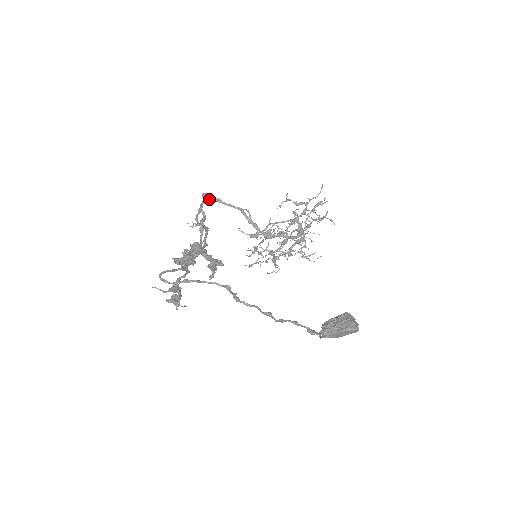
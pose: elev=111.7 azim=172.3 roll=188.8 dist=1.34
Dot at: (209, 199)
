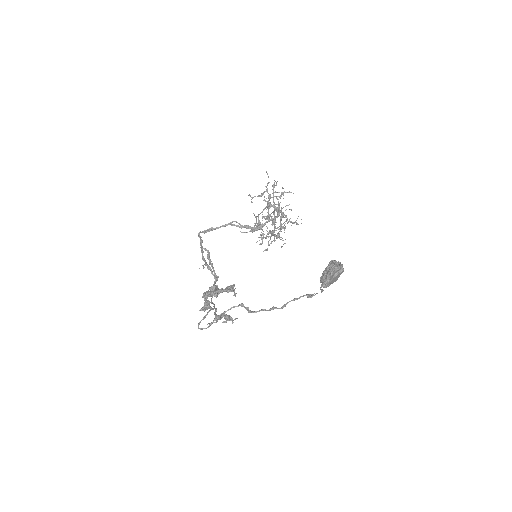
Dot at: occluded
